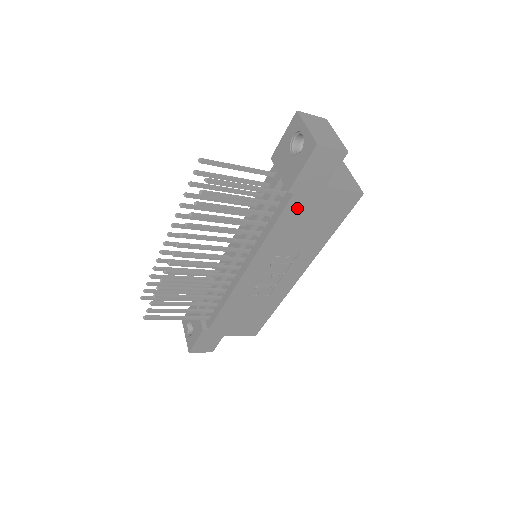
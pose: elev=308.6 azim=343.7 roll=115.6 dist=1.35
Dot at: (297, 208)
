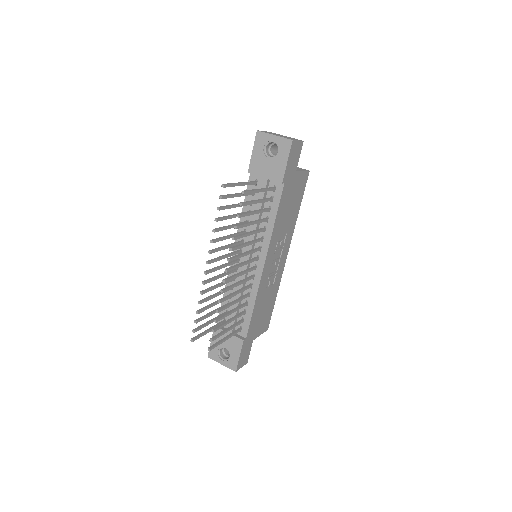
Dot at: (285, 195)
